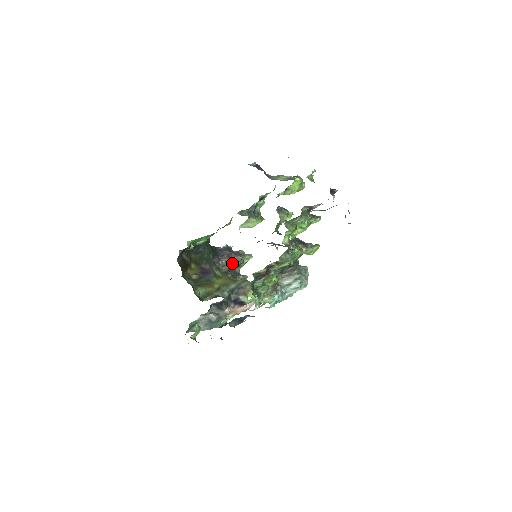
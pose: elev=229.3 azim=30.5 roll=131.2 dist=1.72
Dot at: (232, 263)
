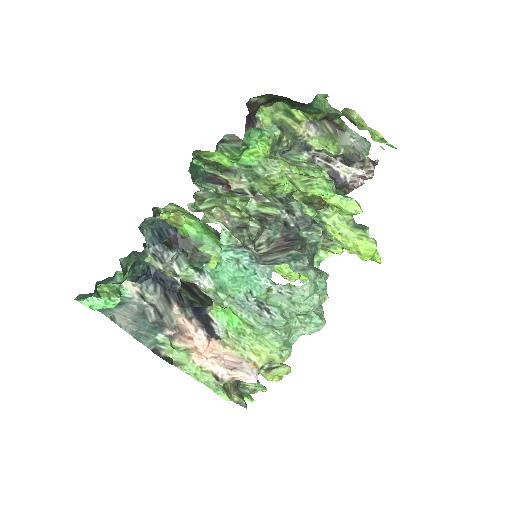
Dot at: occluded
